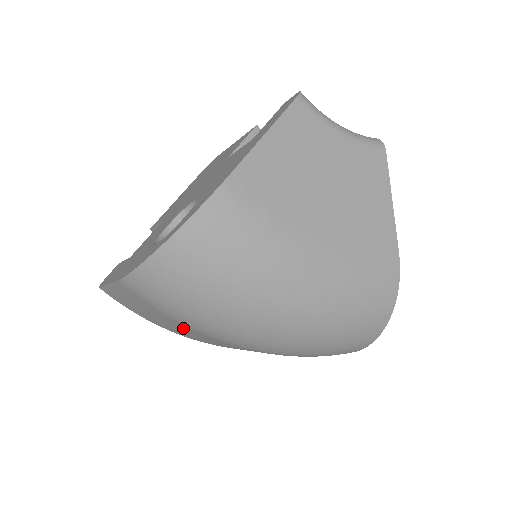
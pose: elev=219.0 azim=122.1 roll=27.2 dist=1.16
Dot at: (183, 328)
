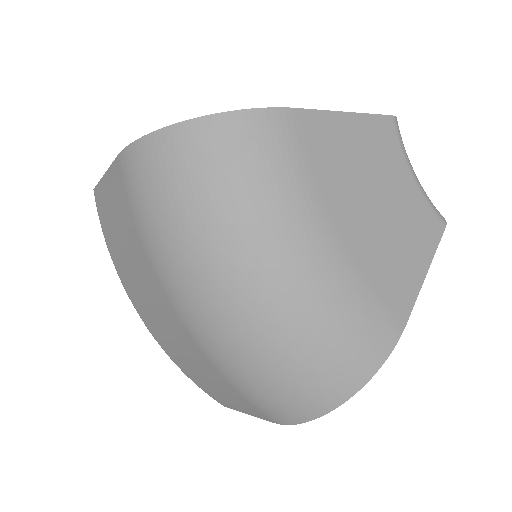
Dot at: (138, 258)
